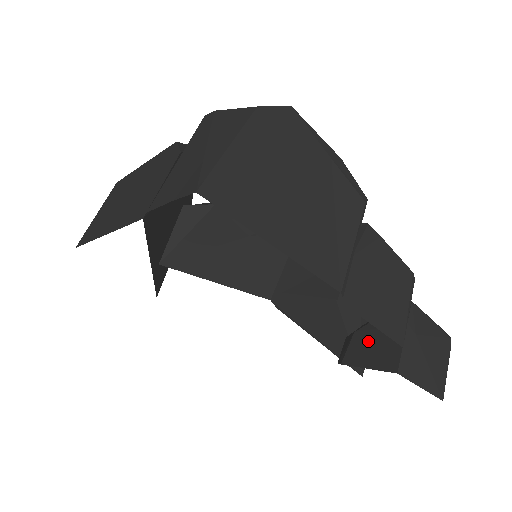
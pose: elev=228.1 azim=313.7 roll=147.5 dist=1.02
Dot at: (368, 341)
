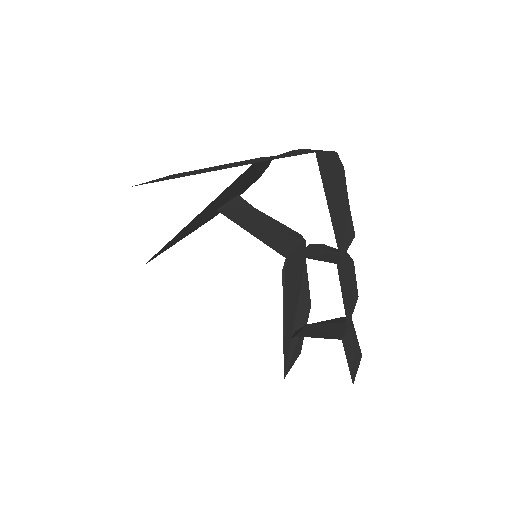
Dot at: (318, 328)
